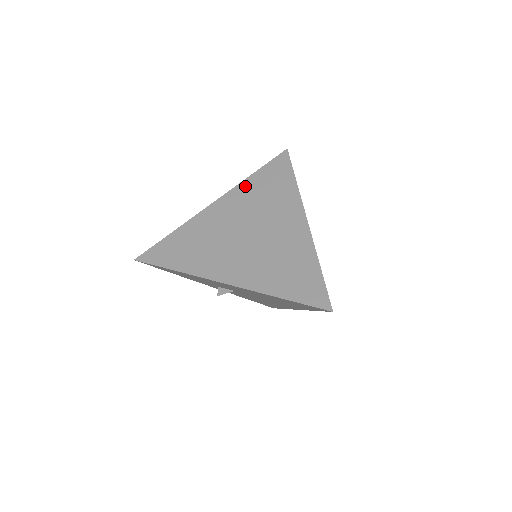
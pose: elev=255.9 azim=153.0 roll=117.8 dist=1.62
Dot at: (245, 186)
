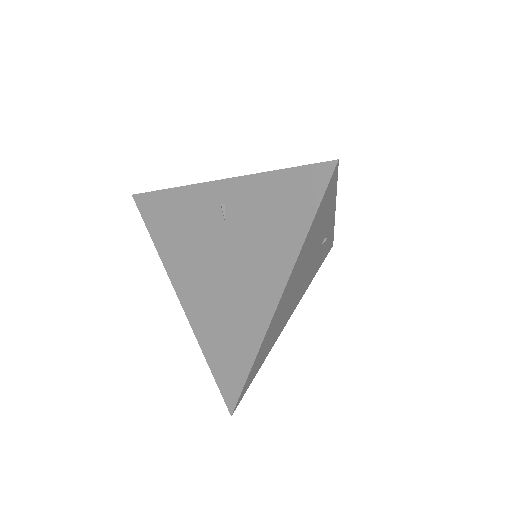
Dot at: (252, 186)
